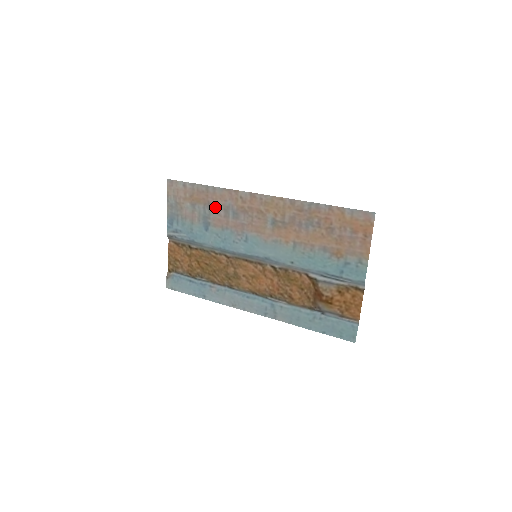
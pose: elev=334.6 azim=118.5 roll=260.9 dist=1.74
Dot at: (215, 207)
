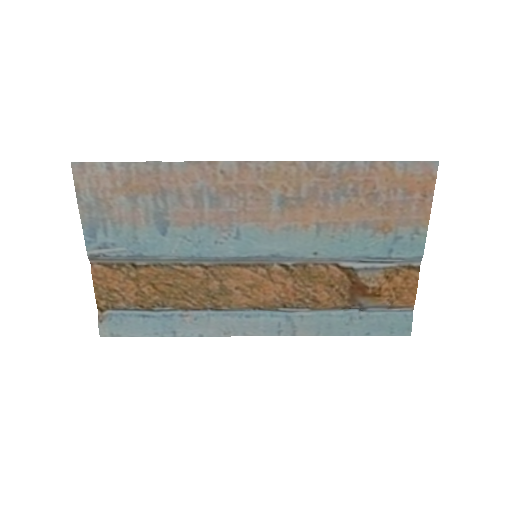
Dot at: (175, 195)
